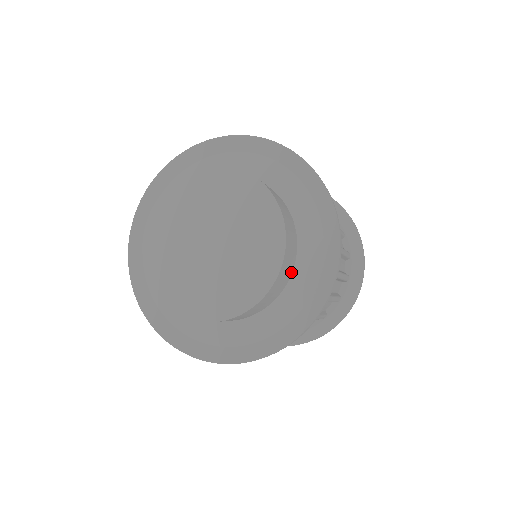
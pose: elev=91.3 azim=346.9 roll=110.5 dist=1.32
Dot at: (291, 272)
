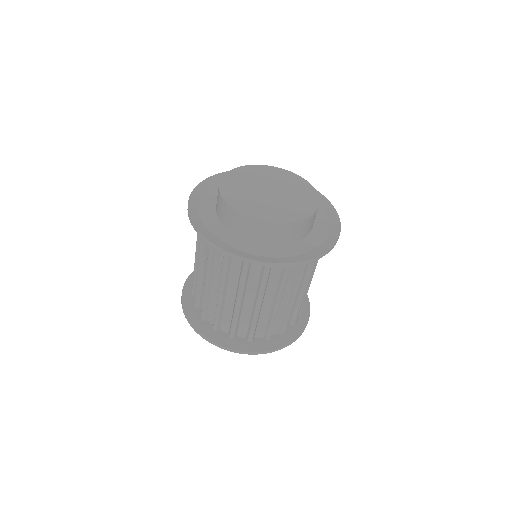
Dot at: (311, 229)
